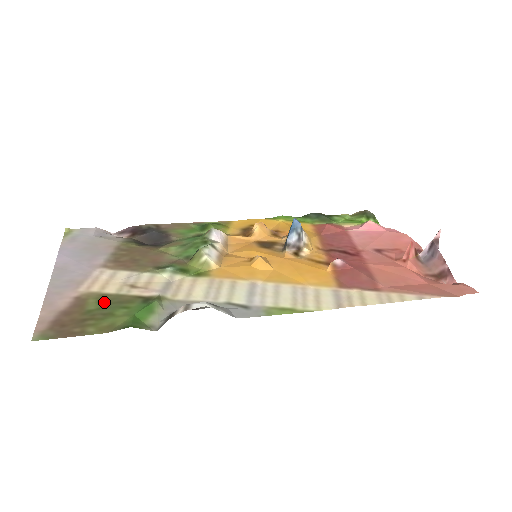
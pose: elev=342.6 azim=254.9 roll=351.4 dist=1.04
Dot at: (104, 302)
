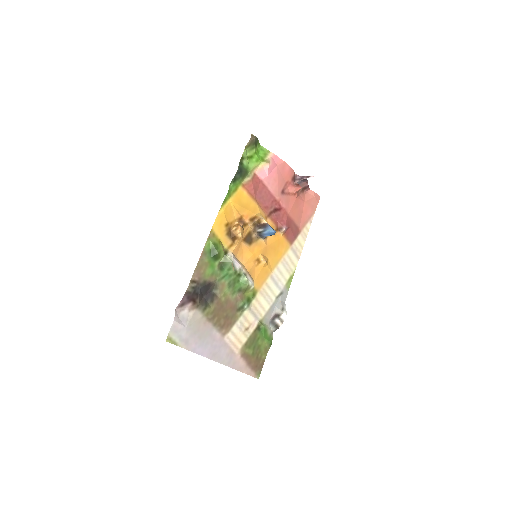
Dot at: (251, 346)
